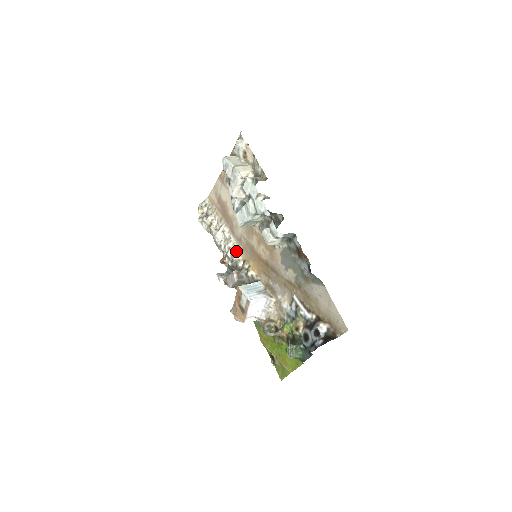
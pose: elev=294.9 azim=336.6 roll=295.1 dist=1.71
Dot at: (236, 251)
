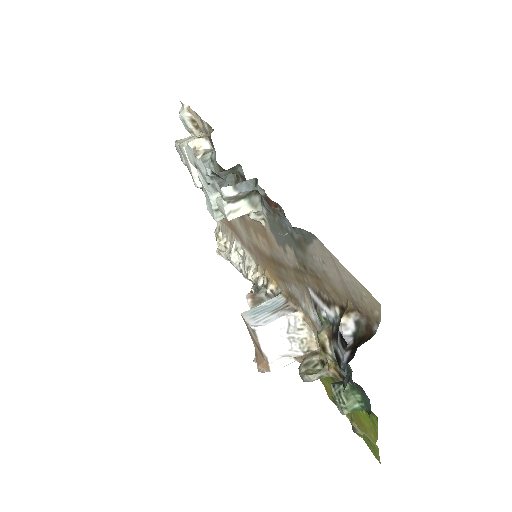
Dot at: (254, 267)
